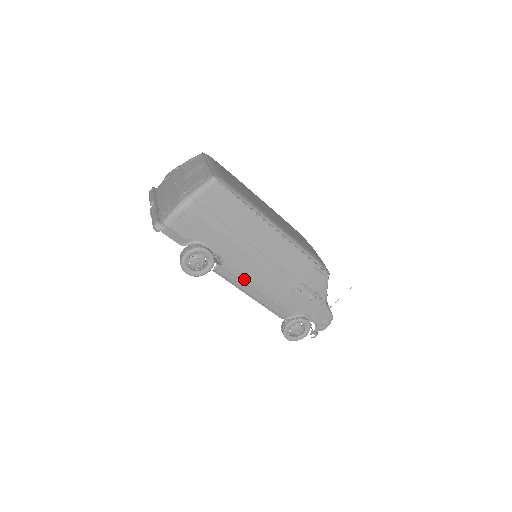
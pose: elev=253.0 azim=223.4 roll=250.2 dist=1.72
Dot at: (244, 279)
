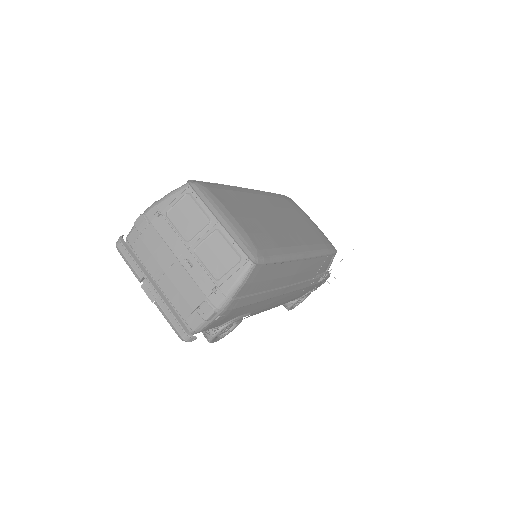
Dot at: (267, 309)
